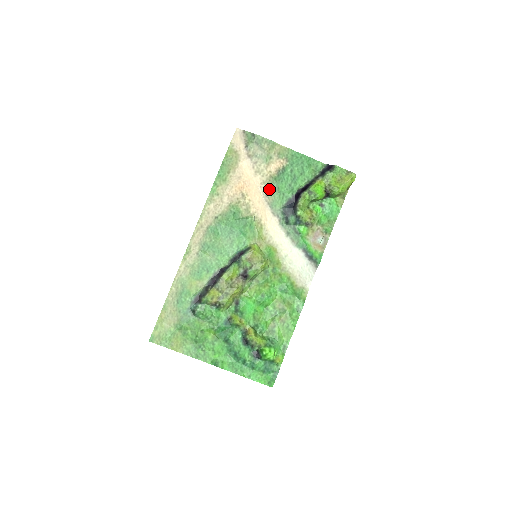
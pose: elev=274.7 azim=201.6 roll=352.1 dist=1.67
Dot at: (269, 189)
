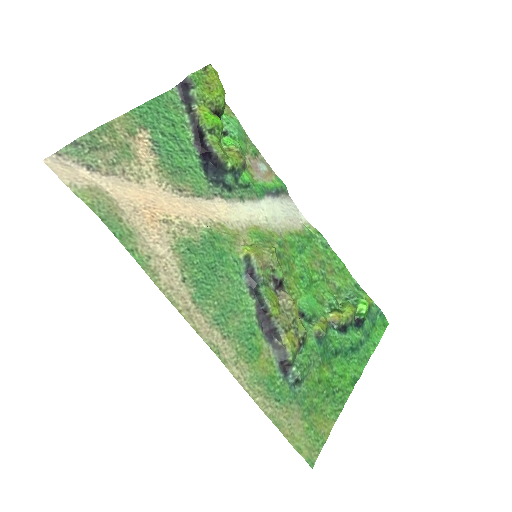
Dot at: (173, 181)
